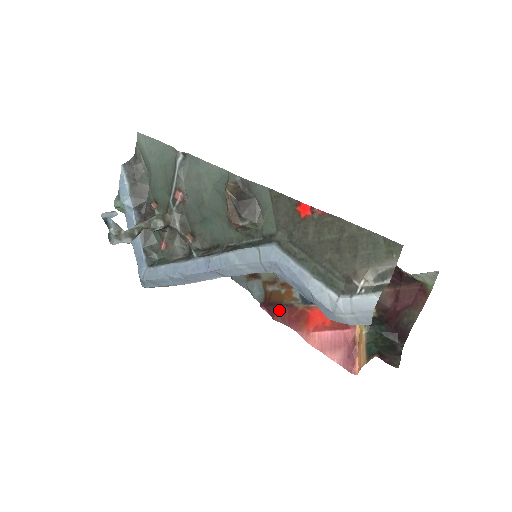
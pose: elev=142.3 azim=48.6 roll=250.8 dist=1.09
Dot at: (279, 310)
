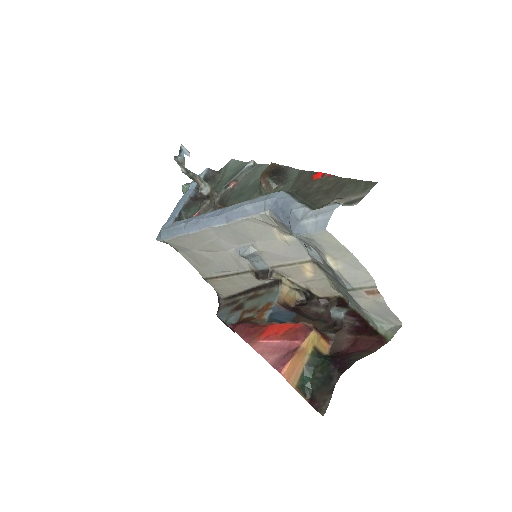
Dot at: (243, 324)
